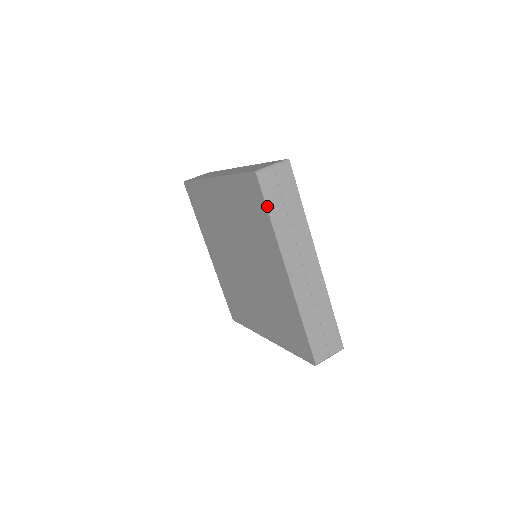
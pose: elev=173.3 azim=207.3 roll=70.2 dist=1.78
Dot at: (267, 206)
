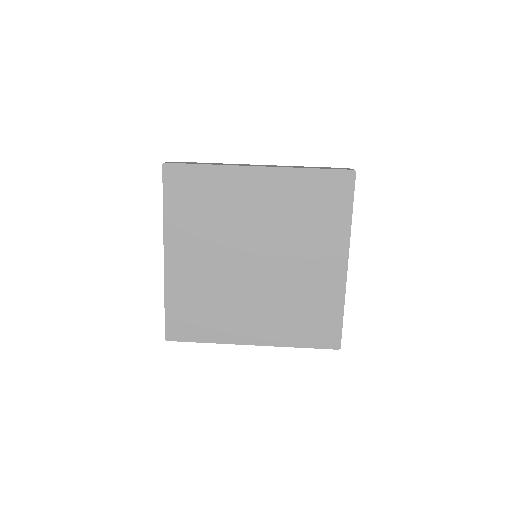
Dot at: (353, 201)
